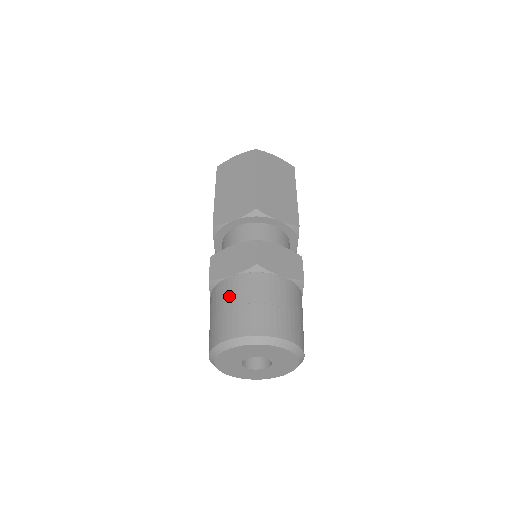
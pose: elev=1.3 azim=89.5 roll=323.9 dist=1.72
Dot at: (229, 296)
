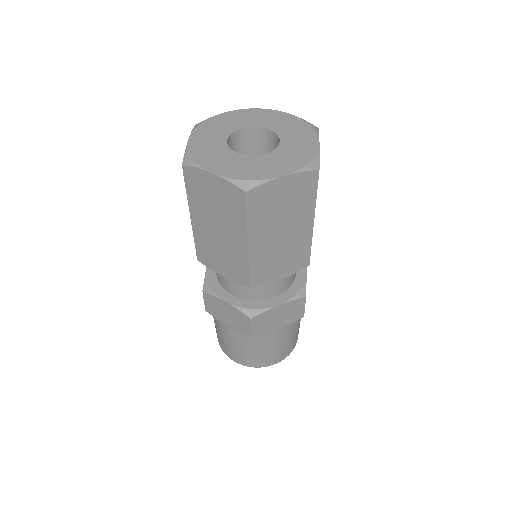
Dot at: (228, 337)
